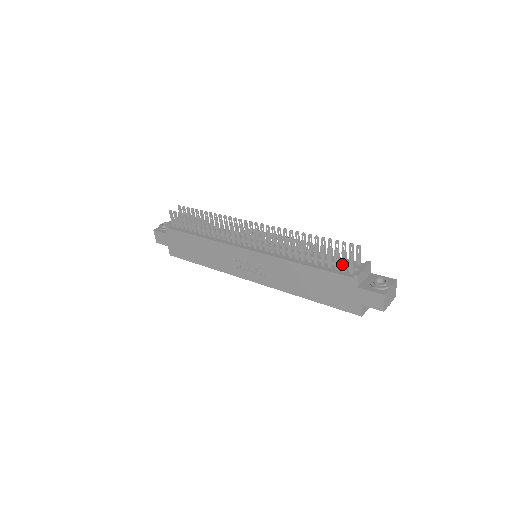
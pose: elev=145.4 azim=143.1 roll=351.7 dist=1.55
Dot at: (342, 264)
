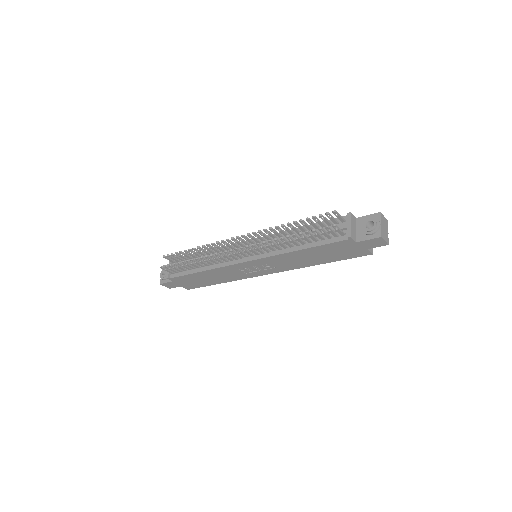
Dot at: occluded
